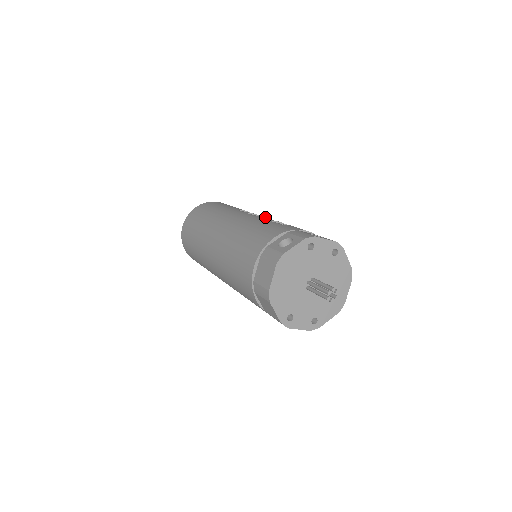
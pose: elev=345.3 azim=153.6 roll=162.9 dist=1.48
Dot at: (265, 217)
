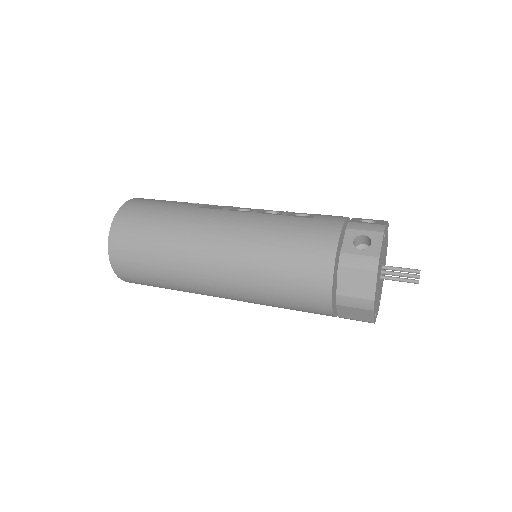
Dot at: (259, 210)
